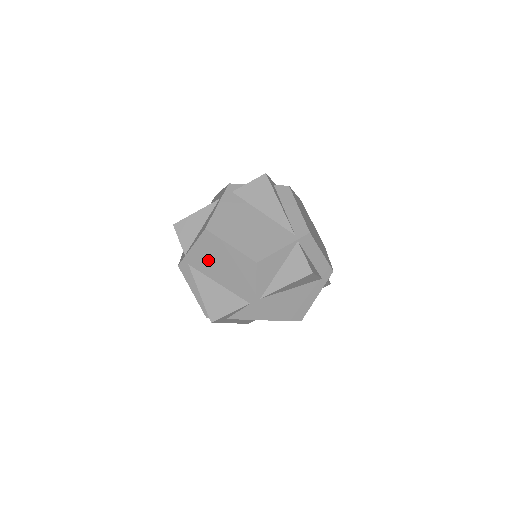
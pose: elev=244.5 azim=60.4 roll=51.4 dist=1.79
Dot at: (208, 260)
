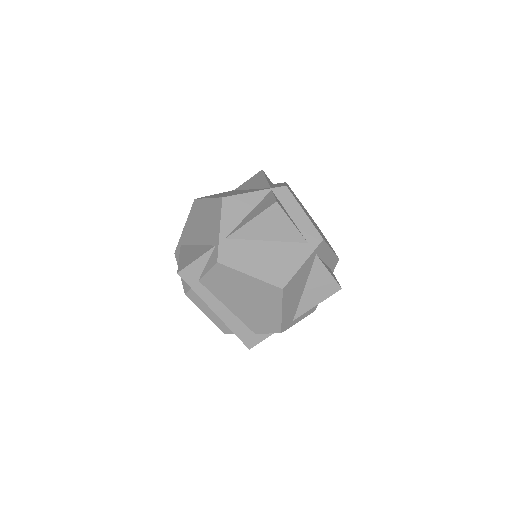
Dot at: (193, 227)
